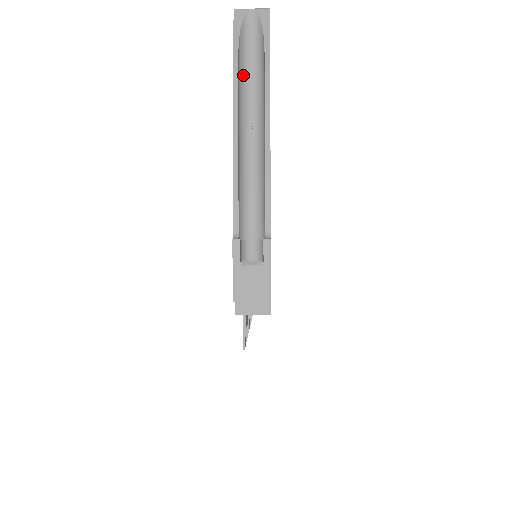
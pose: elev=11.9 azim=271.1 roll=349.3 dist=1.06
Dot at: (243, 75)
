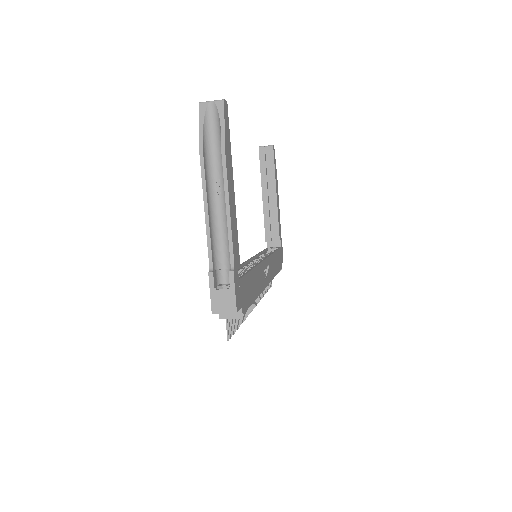
Dot at: (209, 152)
